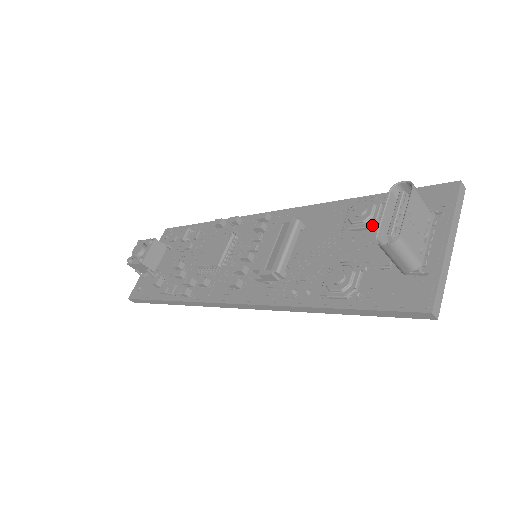
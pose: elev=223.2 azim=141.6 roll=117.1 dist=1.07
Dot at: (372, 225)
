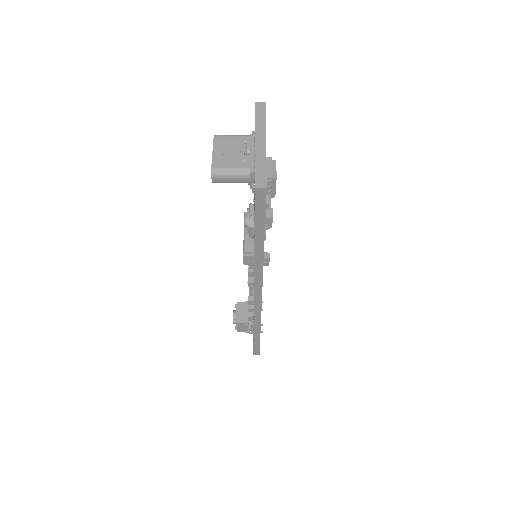
Dot at: occluded
